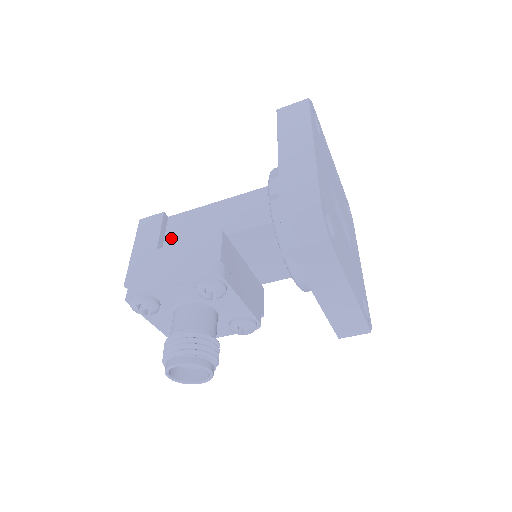
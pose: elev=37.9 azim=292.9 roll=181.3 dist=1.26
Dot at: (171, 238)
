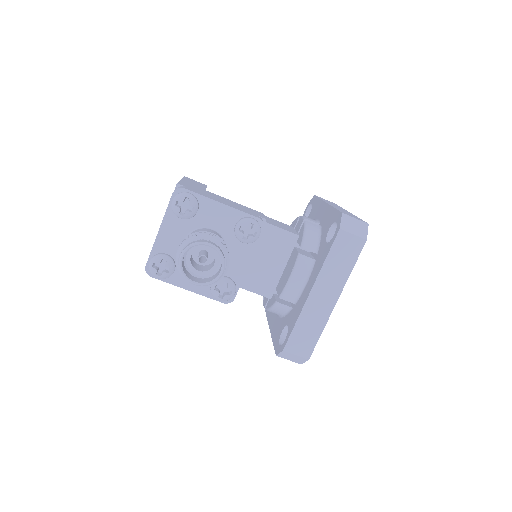
Dot at: occluded
